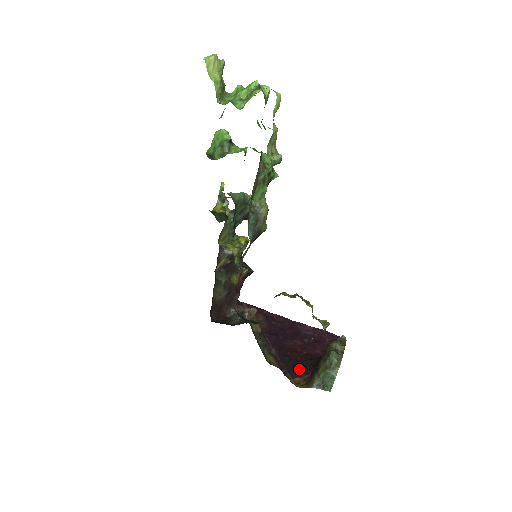
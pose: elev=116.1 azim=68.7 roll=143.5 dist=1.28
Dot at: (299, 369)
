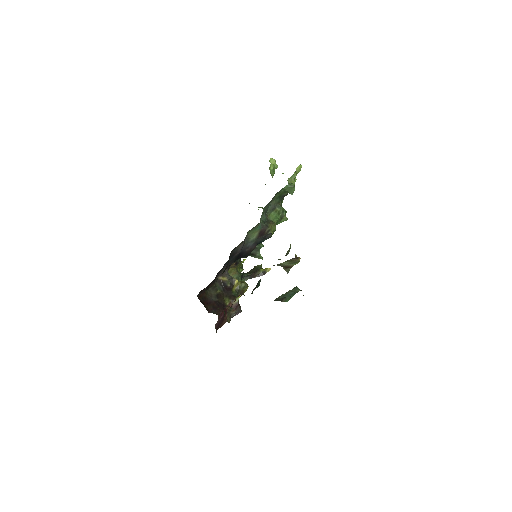
Dot at: occluded
